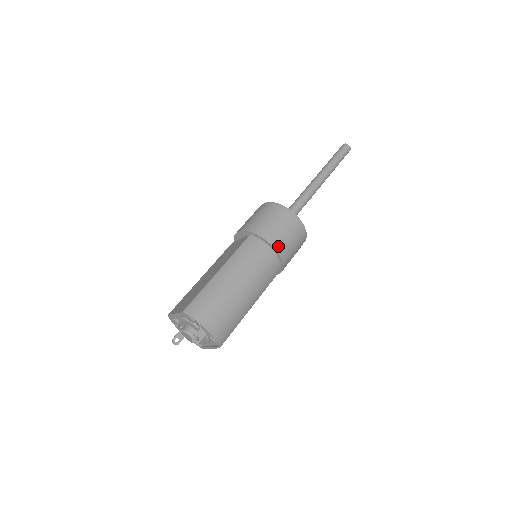
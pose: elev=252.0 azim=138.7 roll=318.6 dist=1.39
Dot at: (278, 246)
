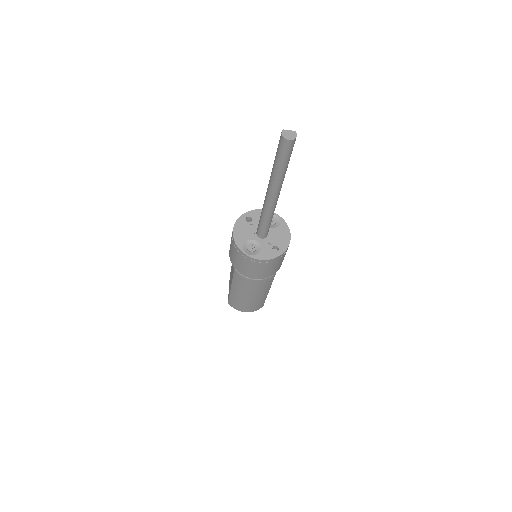
Dot at: (258, 277)
